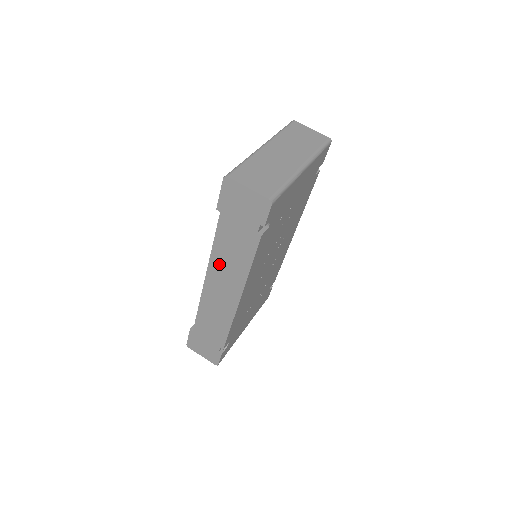
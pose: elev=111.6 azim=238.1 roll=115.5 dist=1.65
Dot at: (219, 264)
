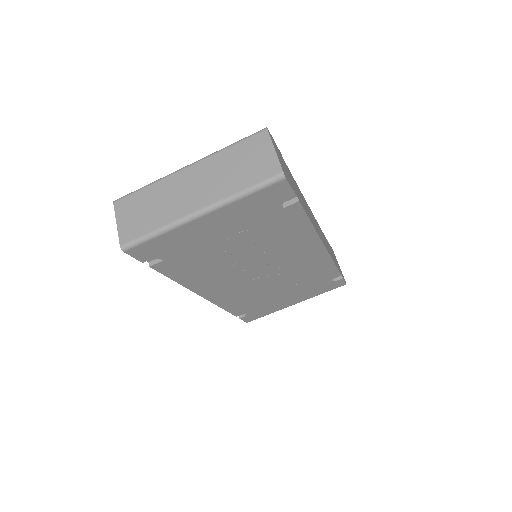
Dot at: occluded
